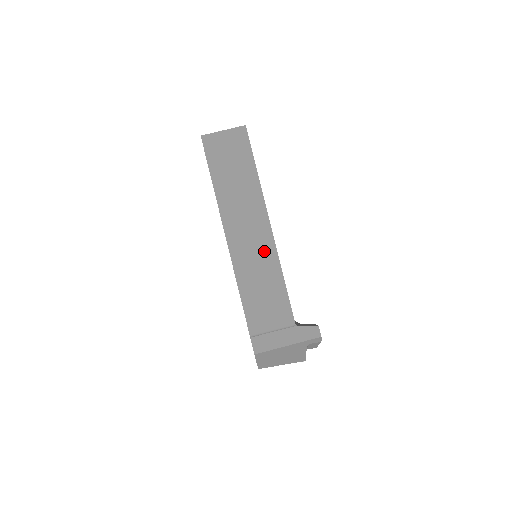
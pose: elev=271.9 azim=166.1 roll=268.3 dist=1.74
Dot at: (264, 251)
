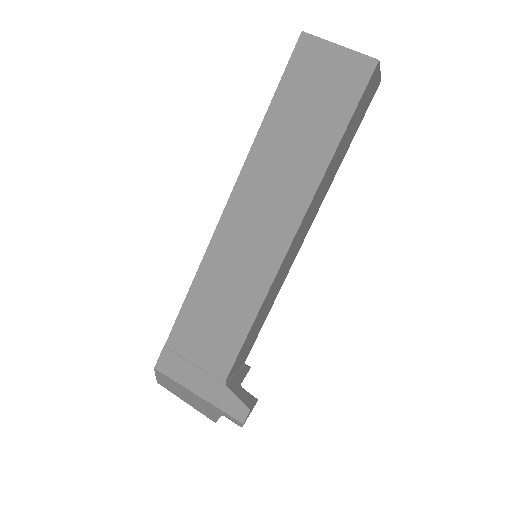
Dot at: (260, 261)
